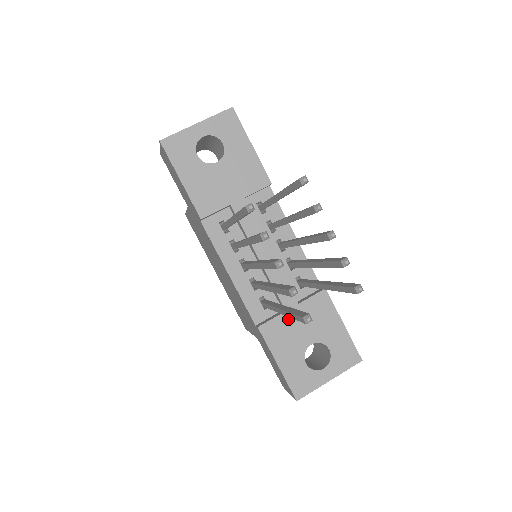
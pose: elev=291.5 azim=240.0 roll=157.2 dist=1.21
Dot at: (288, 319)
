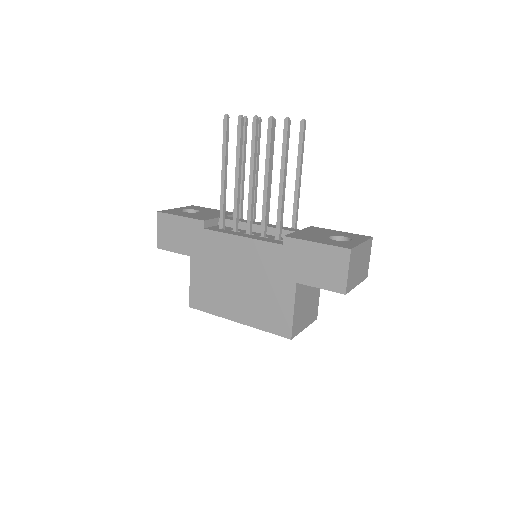
Dot at: (301, 233)
